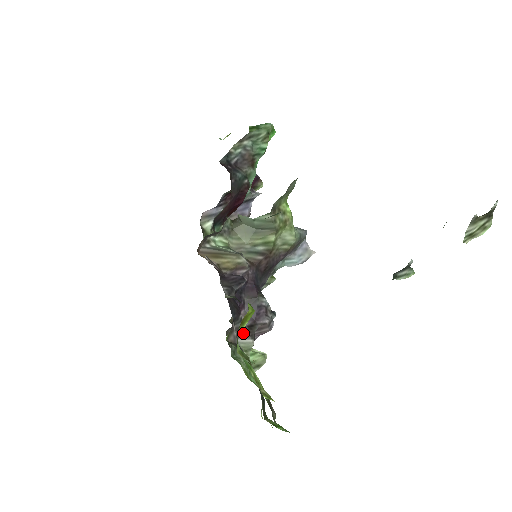
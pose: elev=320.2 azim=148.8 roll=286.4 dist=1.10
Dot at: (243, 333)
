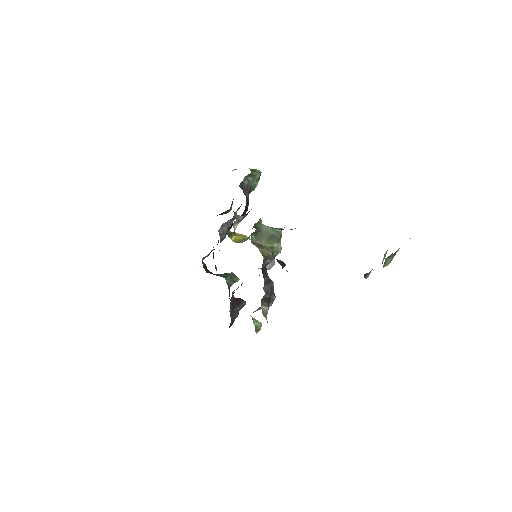
Dot at: (265, 302)
